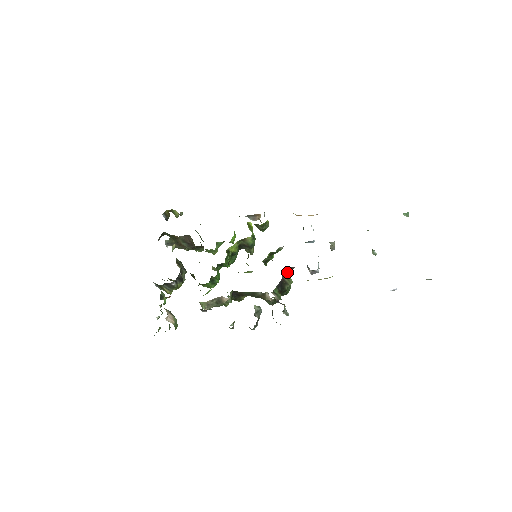
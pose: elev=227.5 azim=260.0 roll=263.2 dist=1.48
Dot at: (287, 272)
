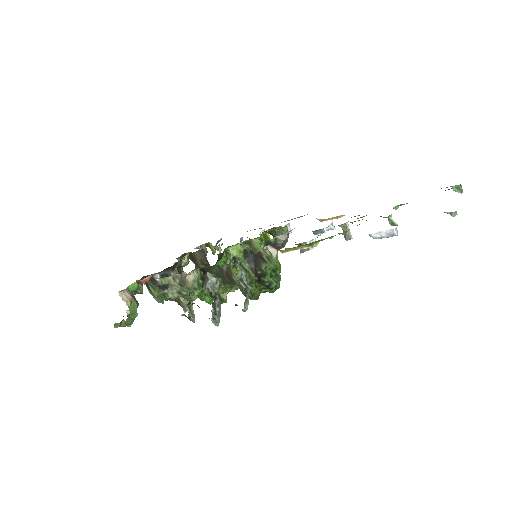
Dot at: (272, 253)
